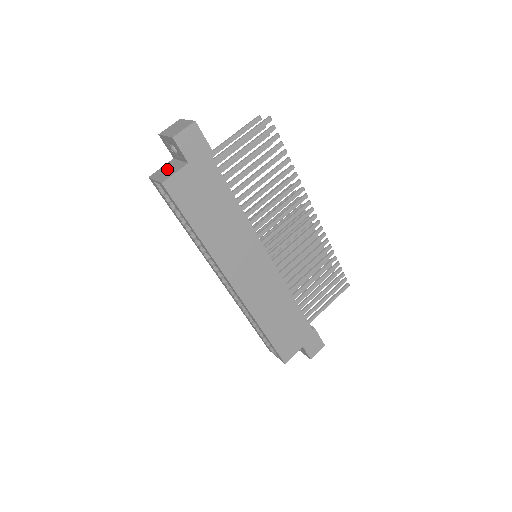
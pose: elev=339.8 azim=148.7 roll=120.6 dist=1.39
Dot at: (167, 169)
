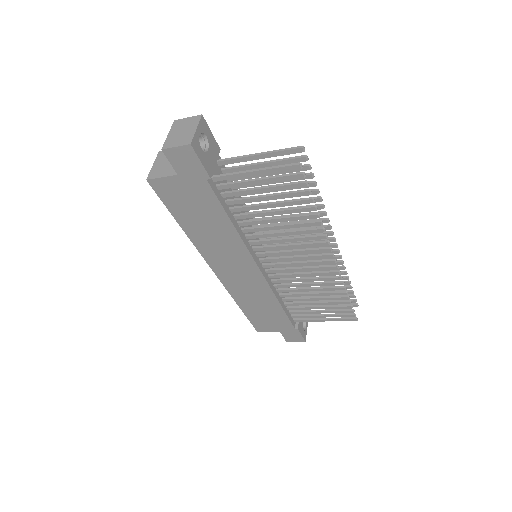
Dot at: occluded
